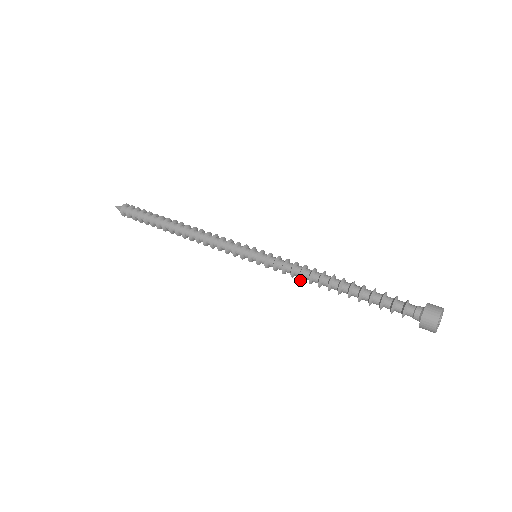
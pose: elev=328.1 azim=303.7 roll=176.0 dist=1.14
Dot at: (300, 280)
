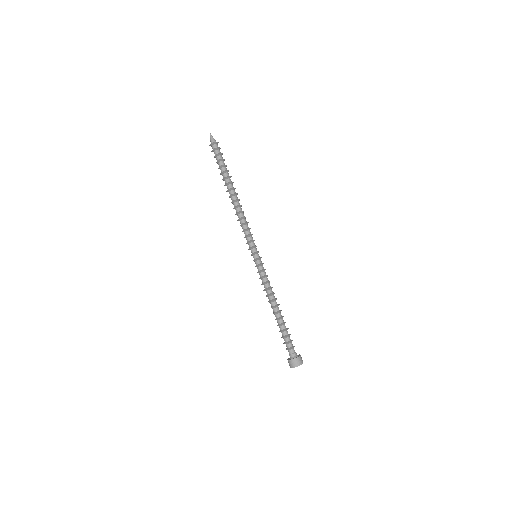
Dot at: occluded
